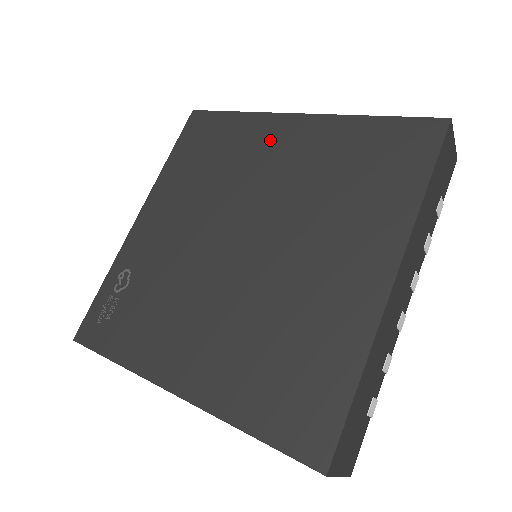
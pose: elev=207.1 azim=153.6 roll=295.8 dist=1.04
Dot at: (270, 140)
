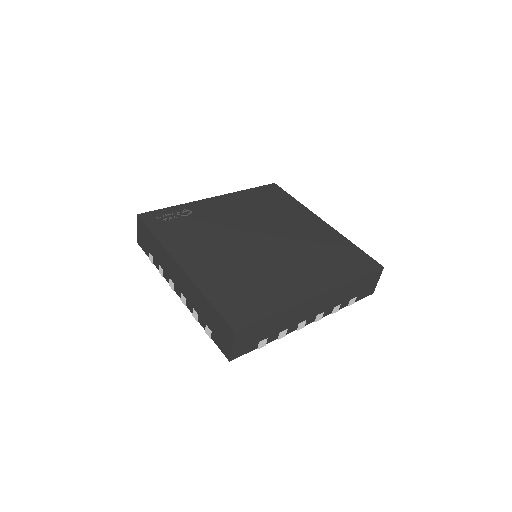
Dot at: (303, 219)
